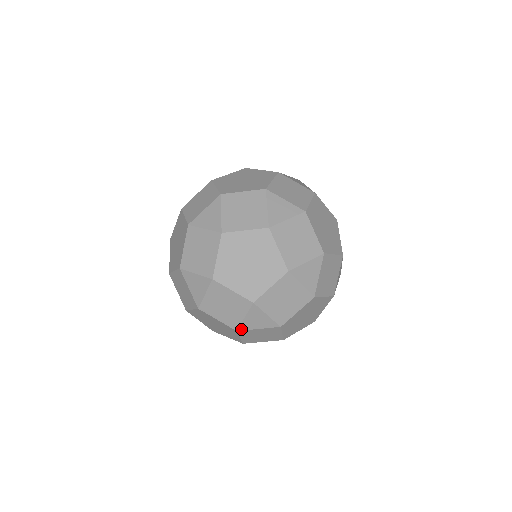
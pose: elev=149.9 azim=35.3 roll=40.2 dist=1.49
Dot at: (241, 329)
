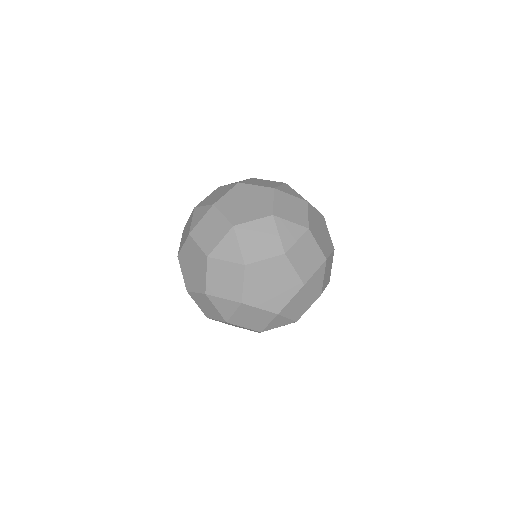
Dot at: (227, 319)
